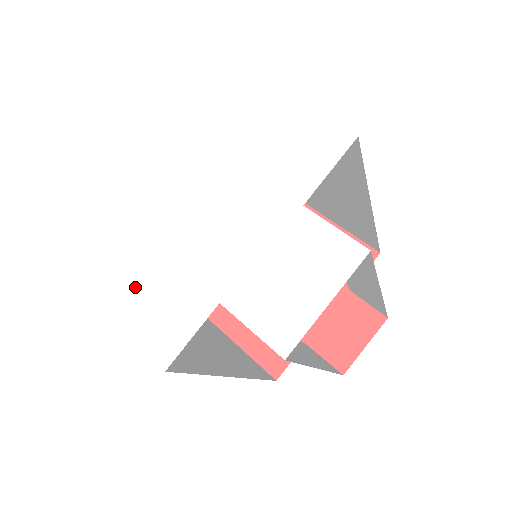
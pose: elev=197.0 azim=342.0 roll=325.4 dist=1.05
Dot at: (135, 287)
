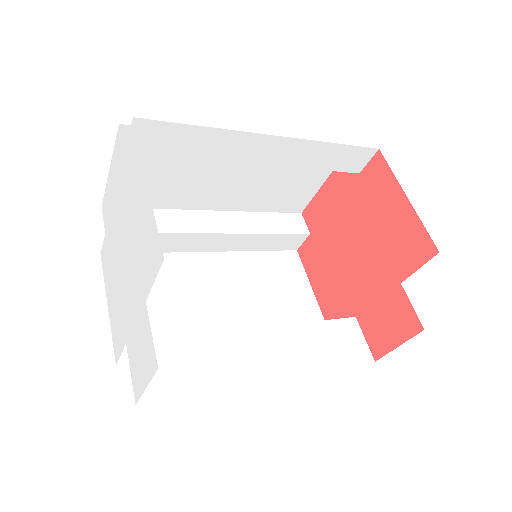
Dot at: (112, 302)
